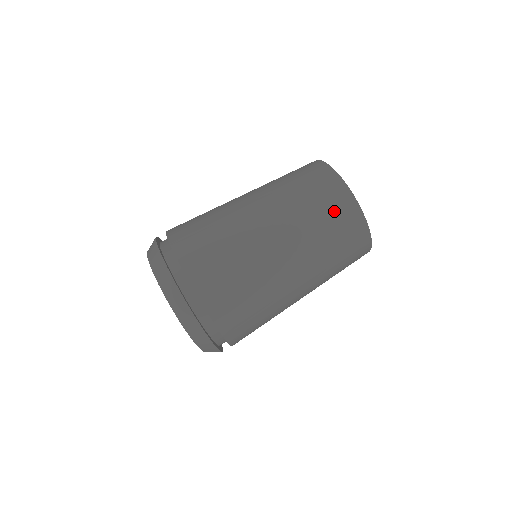
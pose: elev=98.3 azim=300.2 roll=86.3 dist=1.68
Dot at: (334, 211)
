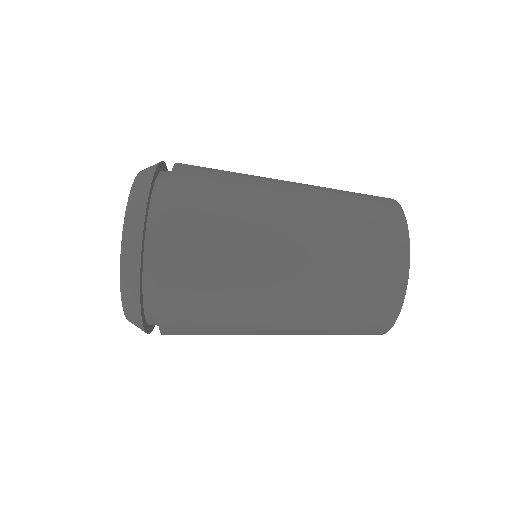
Dot at: occluded
